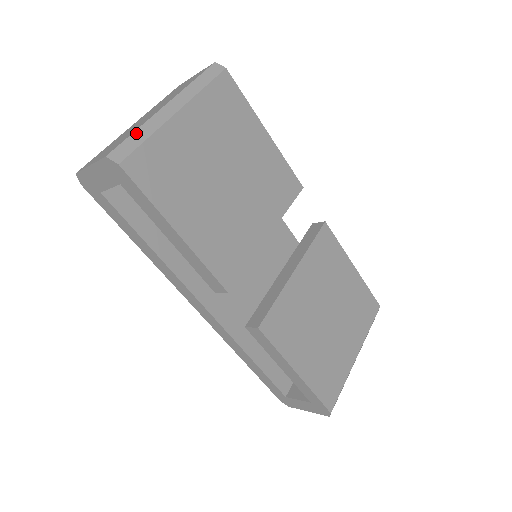
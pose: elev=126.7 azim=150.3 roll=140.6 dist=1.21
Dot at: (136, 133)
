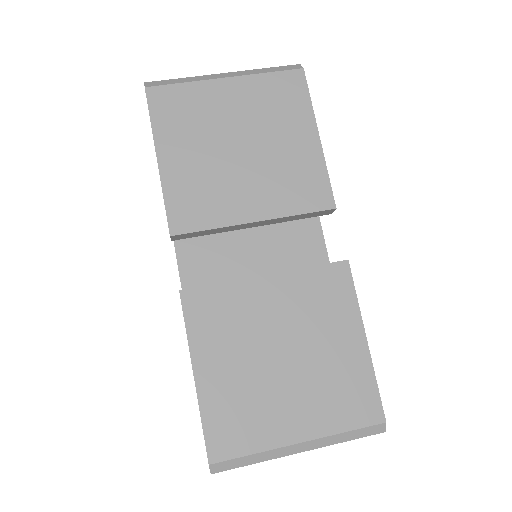
Dot at: (180, 79)
